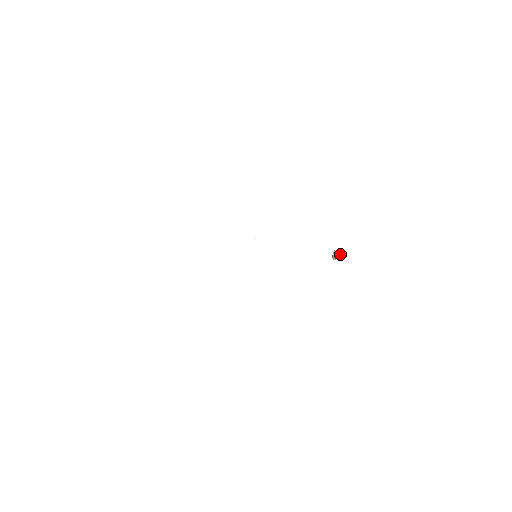
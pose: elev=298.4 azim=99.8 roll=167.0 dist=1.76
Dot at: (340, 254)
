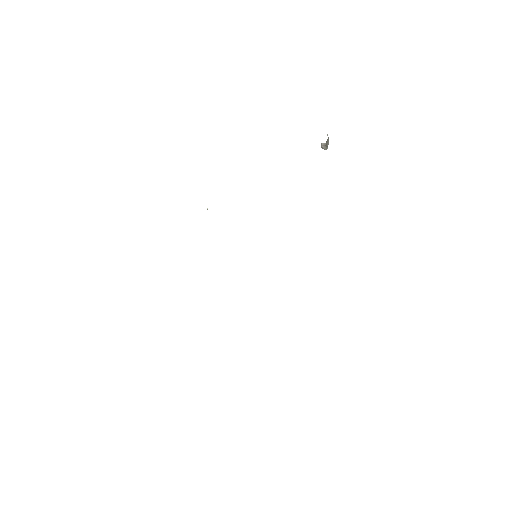
Dot at: (327, 135)
